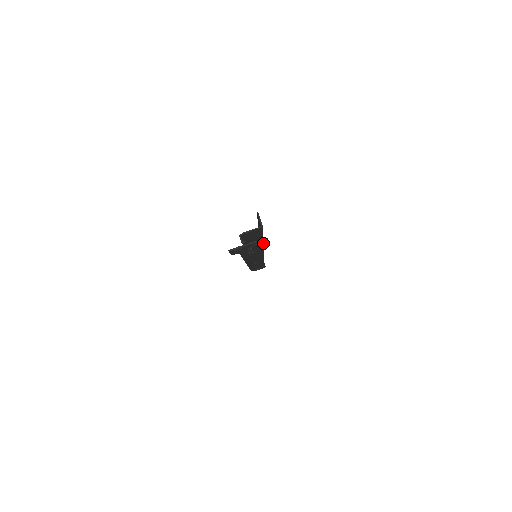
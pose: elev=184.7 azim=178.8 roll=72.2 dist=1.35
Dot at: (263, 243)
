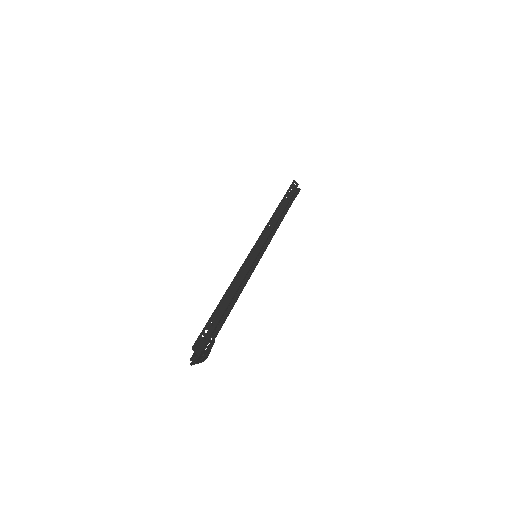
Dot at: (212, 346)
